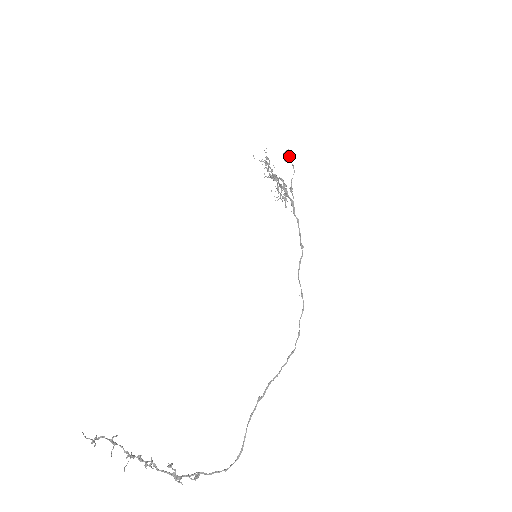
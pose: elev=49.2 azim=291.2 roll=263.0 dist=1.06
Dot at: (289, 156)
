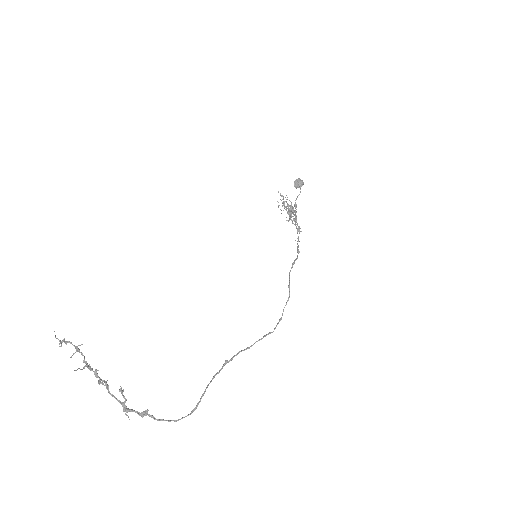
Dot at: (298, 183)
